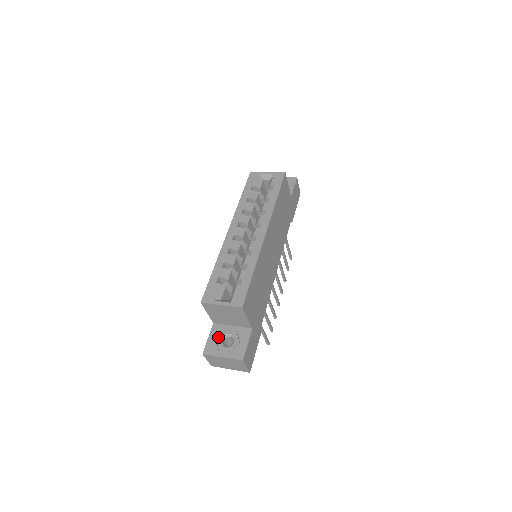
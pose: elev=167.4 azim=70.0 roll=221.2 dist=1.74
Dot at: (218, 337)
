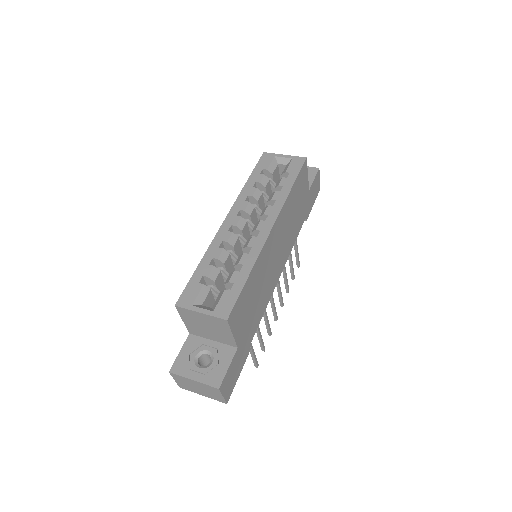
Dot at: (192, 352)
